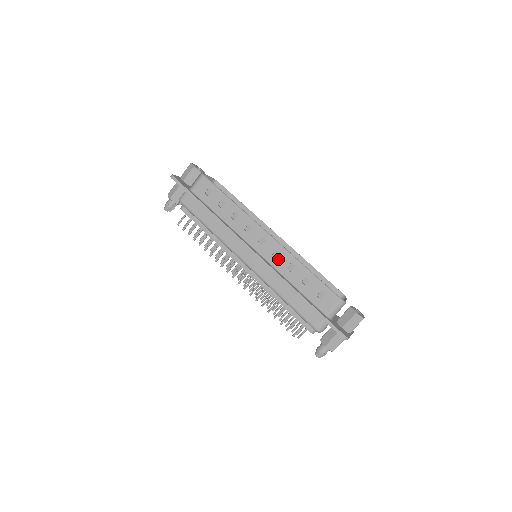
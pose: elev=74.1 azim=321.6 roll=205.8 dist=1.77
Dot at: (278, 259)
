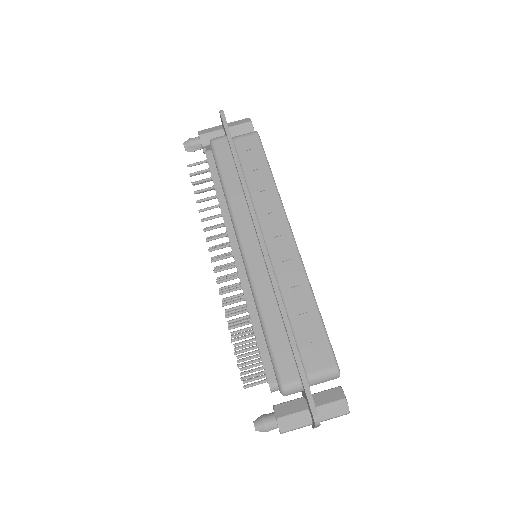
Dot at: (287, 270)
